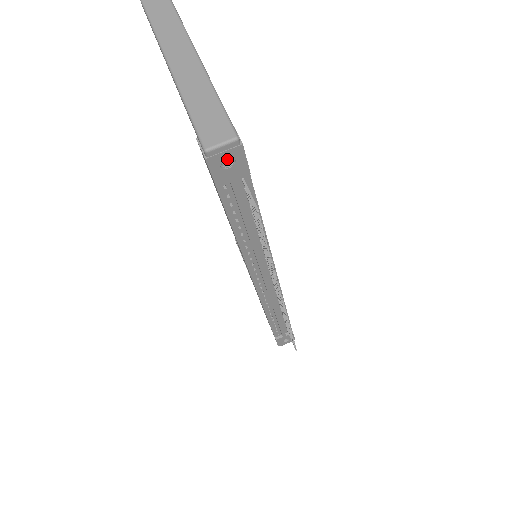
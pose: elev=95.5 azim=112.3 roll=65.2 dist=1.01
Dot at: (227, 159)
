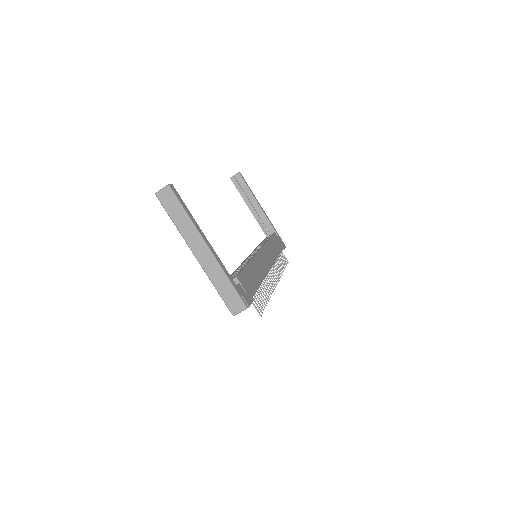
Dot at: occluded
